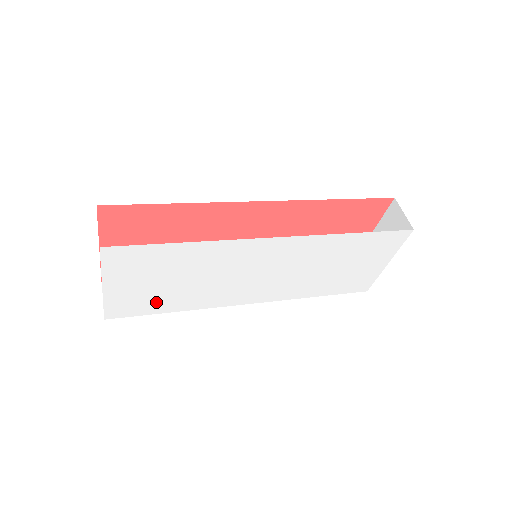
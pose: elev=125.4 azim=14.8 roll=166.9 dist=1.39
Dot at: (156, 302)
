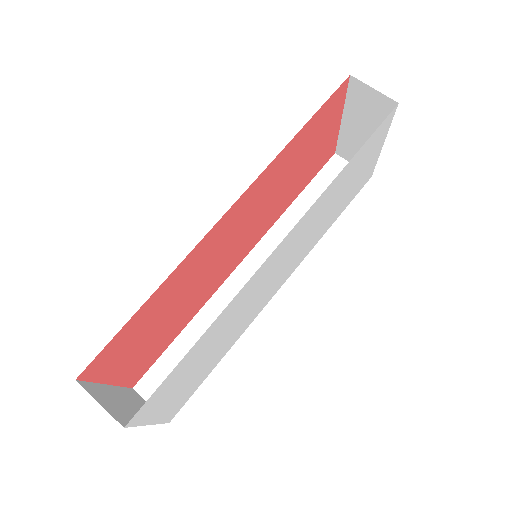
Dot at: (202, 375)
